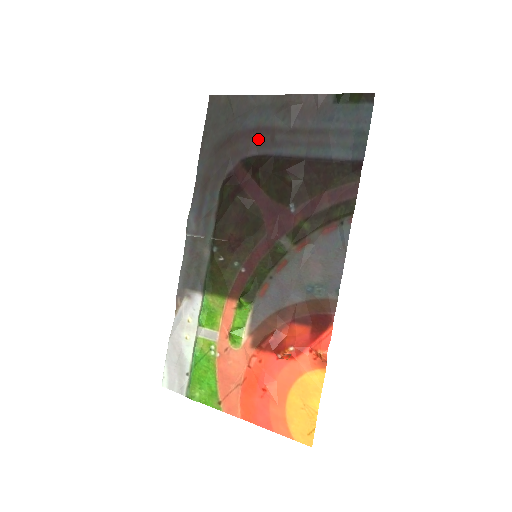
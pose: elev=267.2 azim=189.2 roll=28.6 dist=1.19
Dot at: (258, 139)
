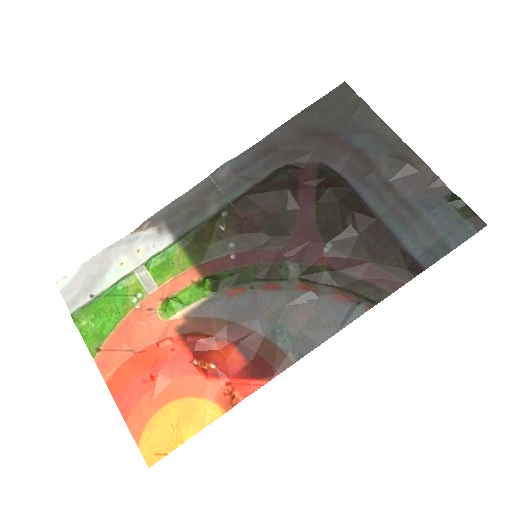
Dot at: (352, 161)
